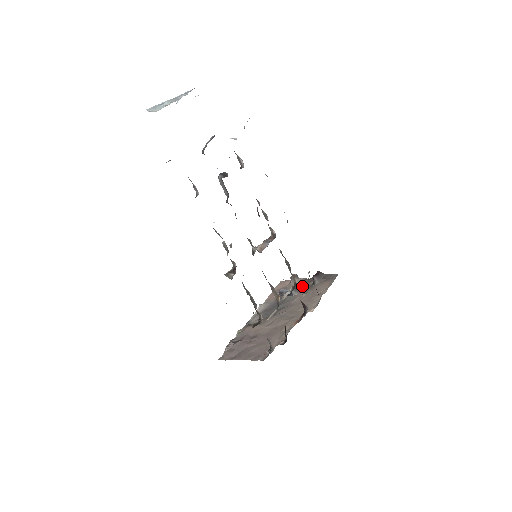
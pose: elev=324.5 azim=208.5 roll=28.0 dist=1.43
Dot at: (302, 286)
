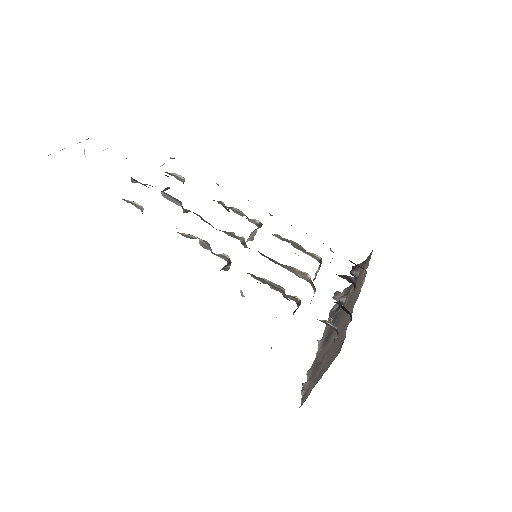
Dot at: (348, 292)
